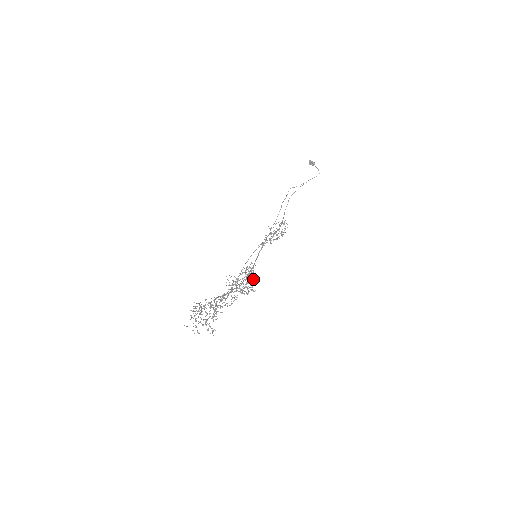
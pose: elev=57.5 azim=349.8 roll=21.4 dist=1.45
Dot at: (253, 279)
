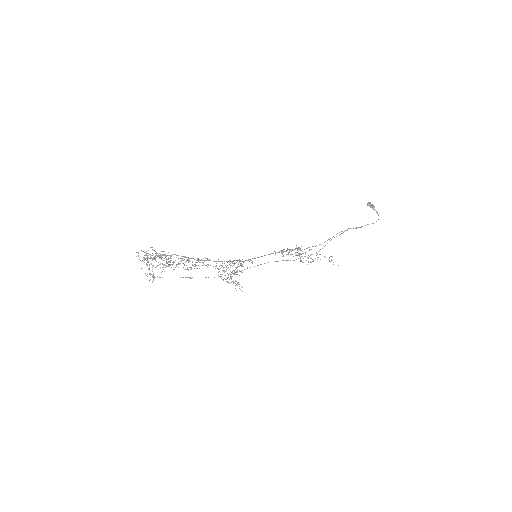
Dot at: occluded
